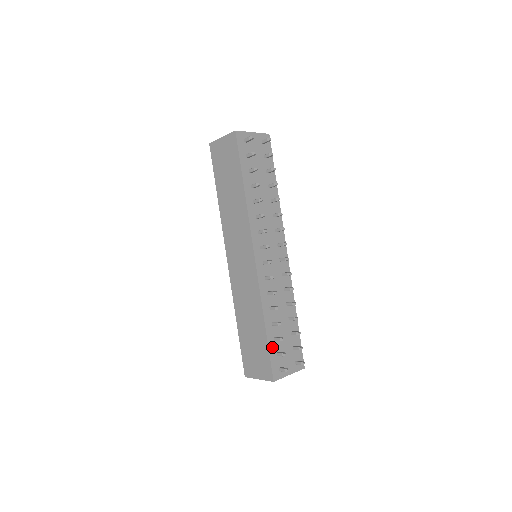
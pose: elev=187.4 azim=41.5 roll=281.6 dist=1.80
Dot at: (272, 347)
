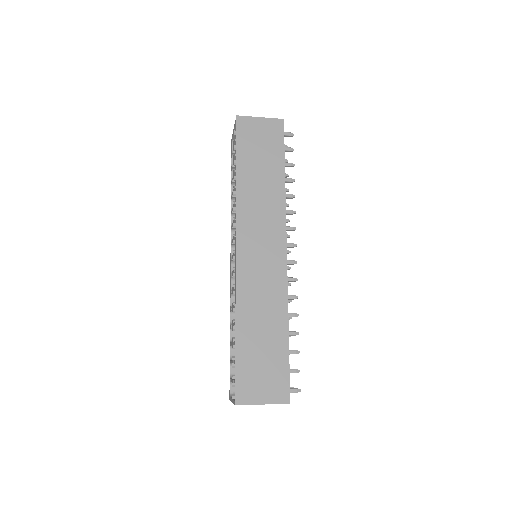
Dot at: (288, 360)
